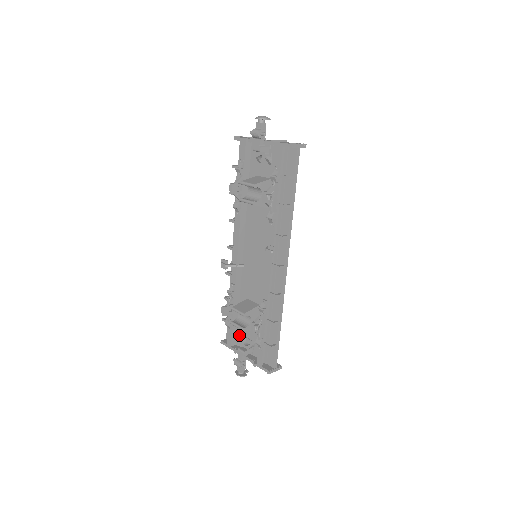
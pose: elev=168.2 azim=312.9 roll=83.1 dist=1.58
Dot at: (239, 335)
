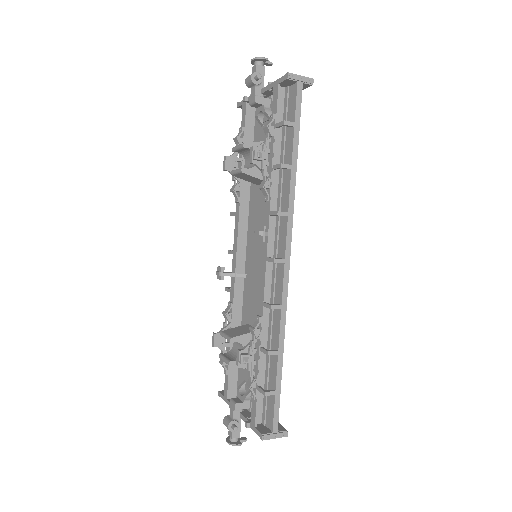
Dot at: (239, 382)
